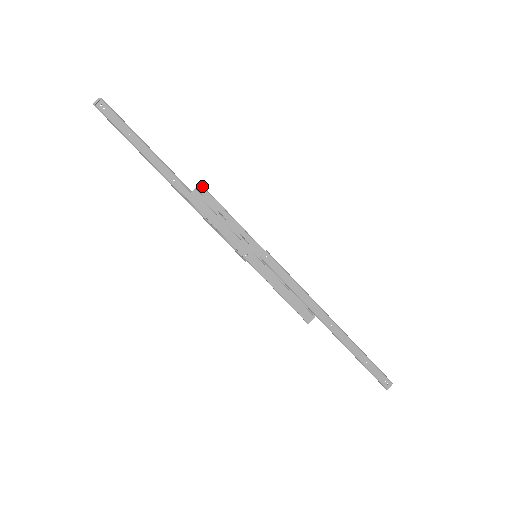
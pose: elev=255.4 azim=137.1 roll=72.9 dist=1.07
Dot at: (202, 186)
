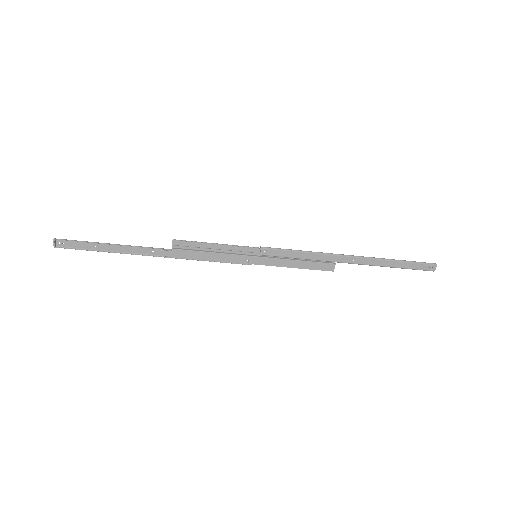
Dot at: (175, 240)
